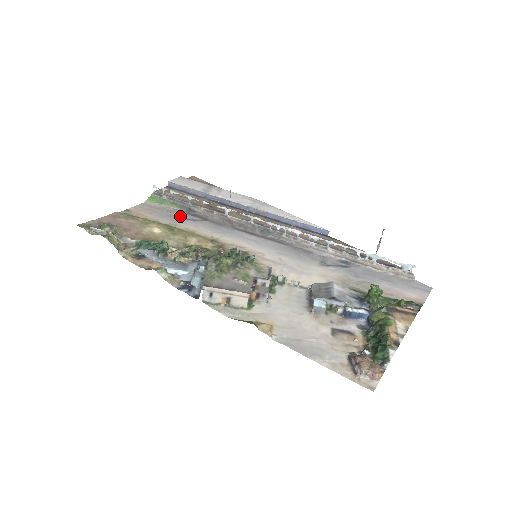
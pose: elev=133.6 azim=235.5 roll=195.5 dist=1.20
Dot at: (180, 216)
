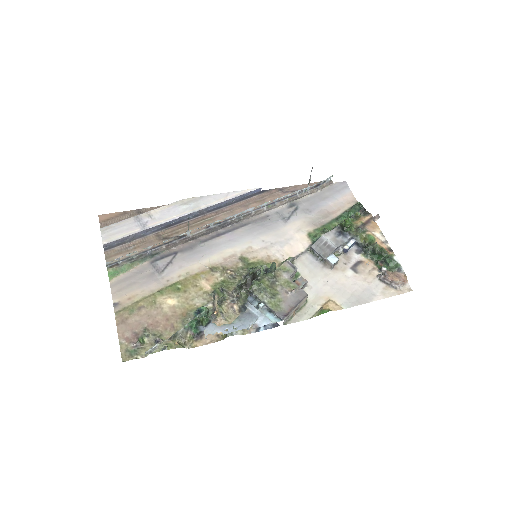
Dot at: (156, 269)
